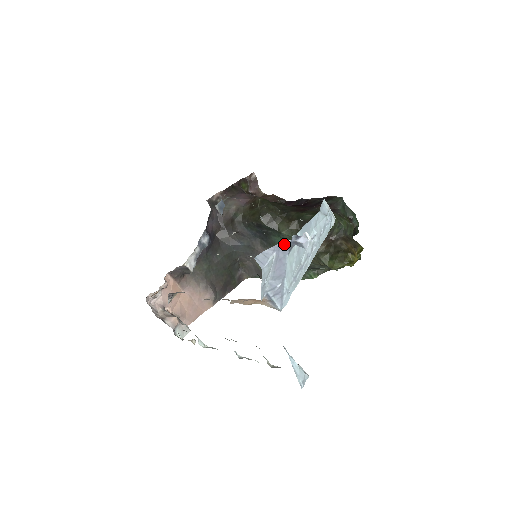
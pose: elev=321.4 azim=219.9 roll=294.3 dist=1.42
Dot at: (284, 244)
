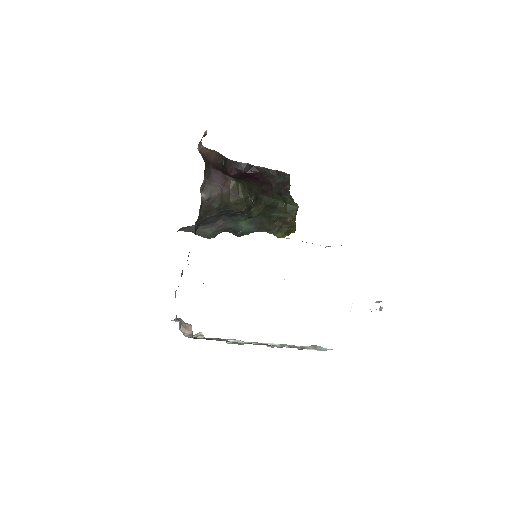
Dot at: occluded
